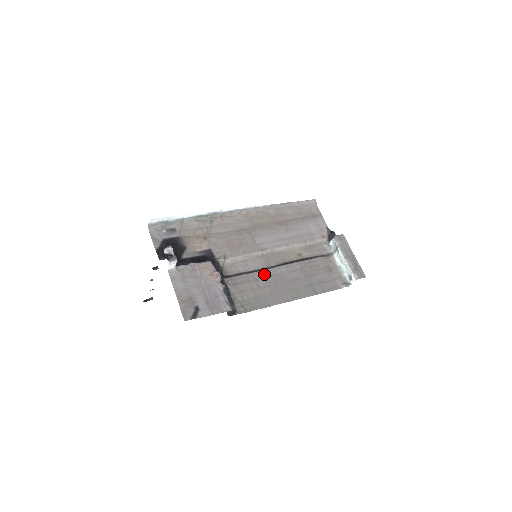
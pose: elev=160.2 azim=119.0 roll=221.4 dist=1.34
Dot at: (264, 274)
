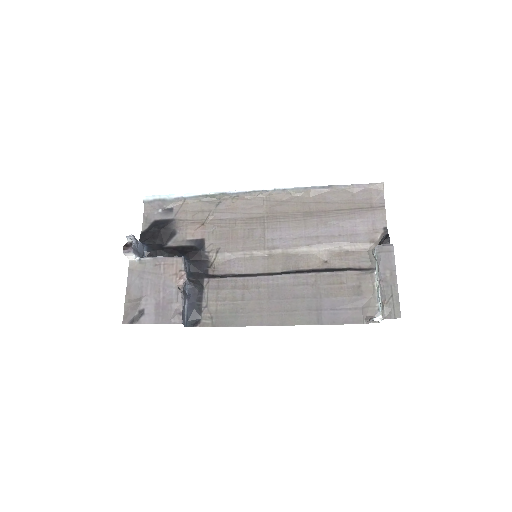
Dot at: (258, 281)
